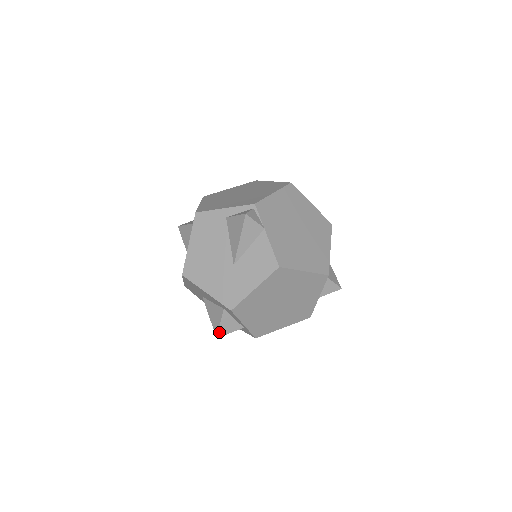
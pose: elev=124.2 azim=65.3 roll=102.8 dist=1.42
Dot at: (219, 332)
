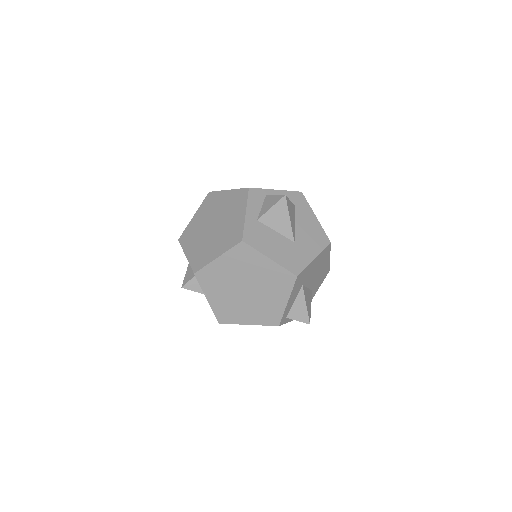
Dot at: occluded
